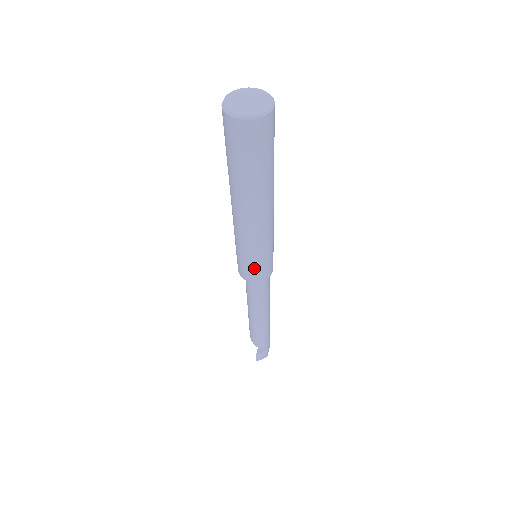
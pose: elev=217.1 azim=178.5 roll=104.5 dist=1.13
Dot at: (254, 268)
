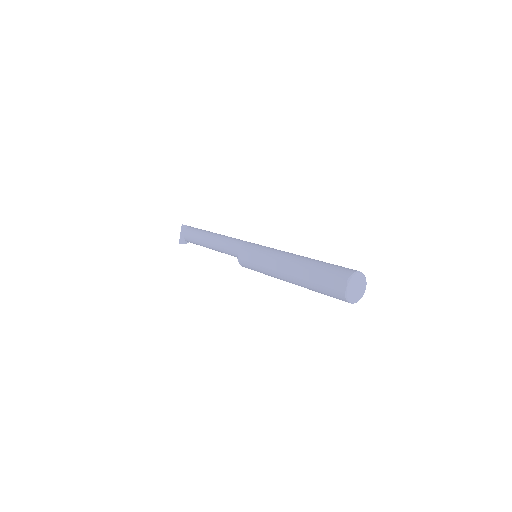
Dot at: occluded
